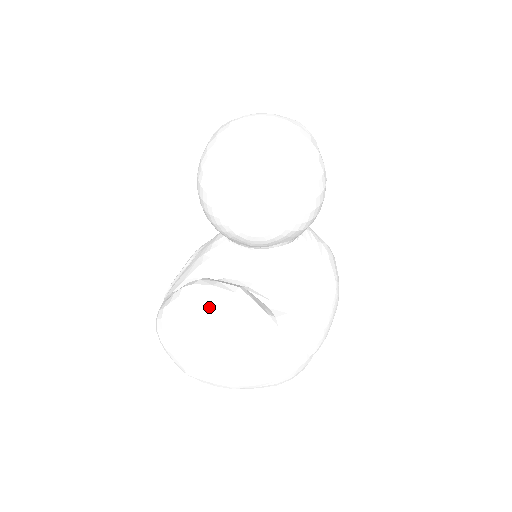
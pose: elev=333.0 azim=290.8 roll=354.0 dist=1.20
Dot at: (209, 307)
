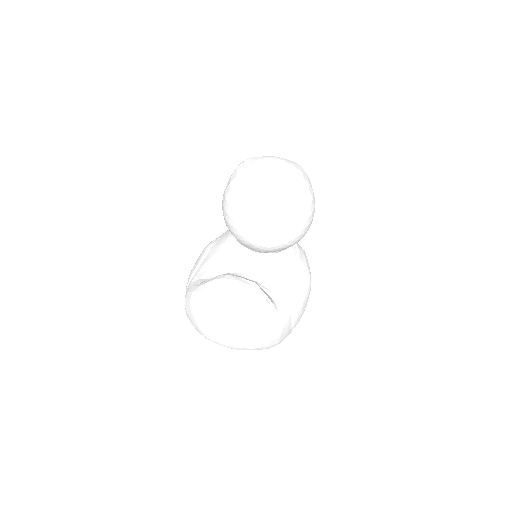
Dot at: (236, 295)
